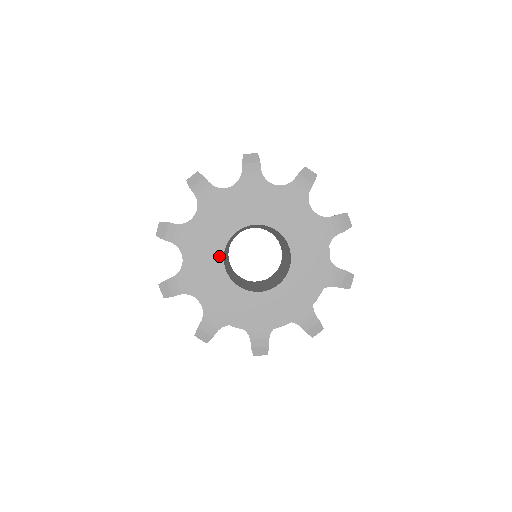
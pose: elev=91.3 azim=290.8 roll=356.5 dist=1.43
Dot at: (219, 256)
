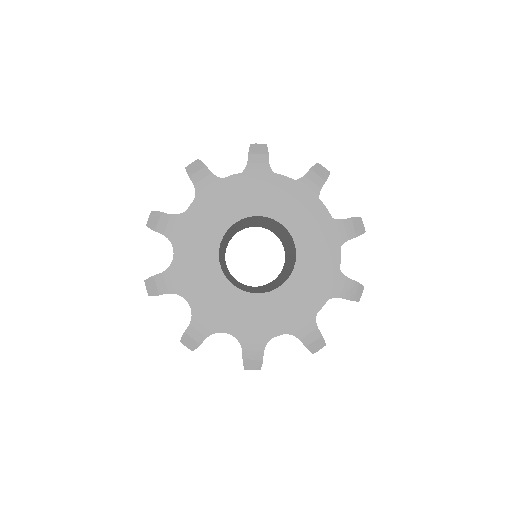
Dot at: (226, 224)
